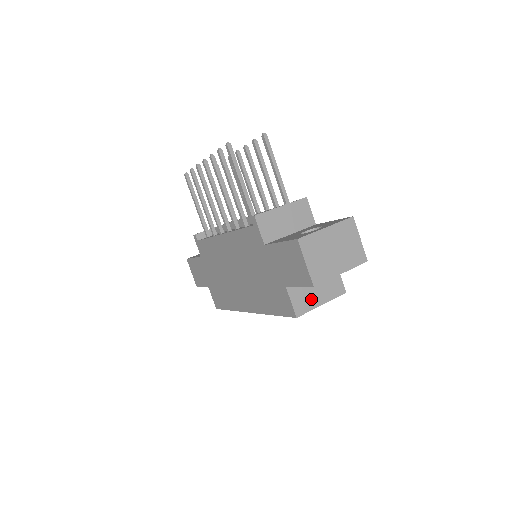
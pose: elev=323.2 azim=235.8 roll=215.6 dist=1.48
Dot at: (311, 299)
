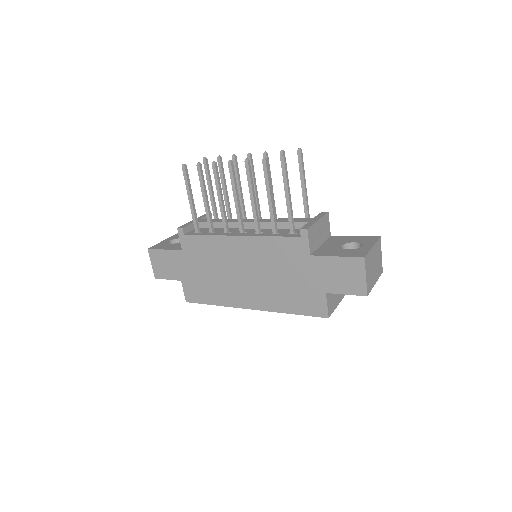
Dot at: (334, 301)
